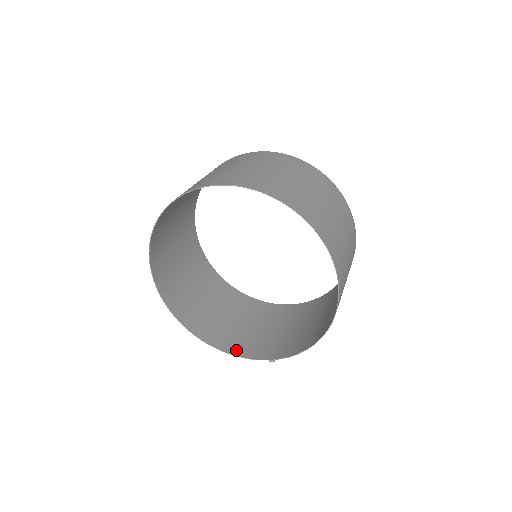
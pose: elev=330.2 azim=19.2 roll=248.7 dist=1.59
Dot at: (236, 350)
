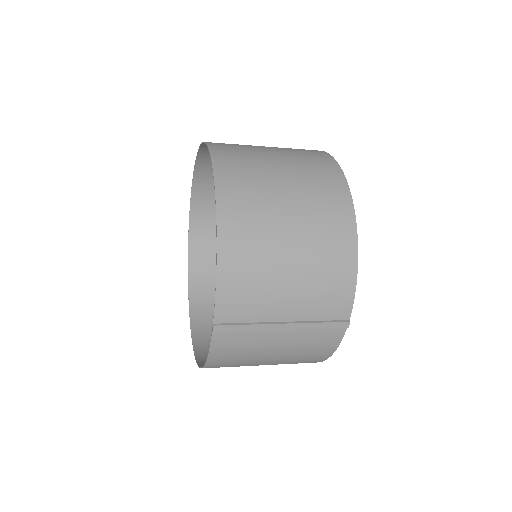
Dot at: (216, 359)
